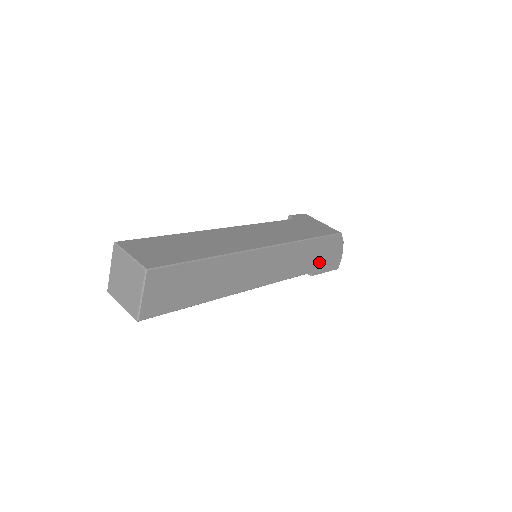
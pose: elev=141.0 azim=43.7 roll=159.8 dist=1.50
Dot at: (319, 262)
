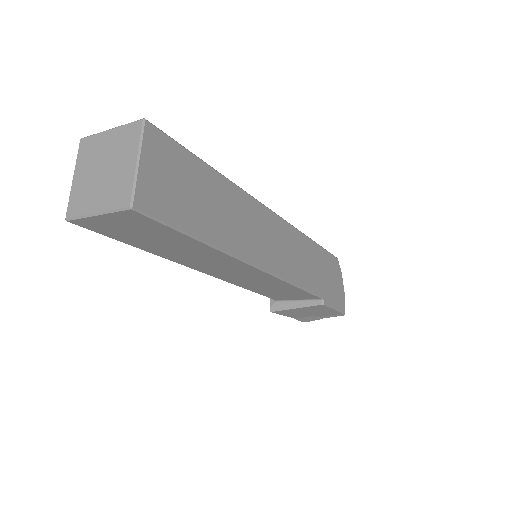
Dot at: (326, 287)
